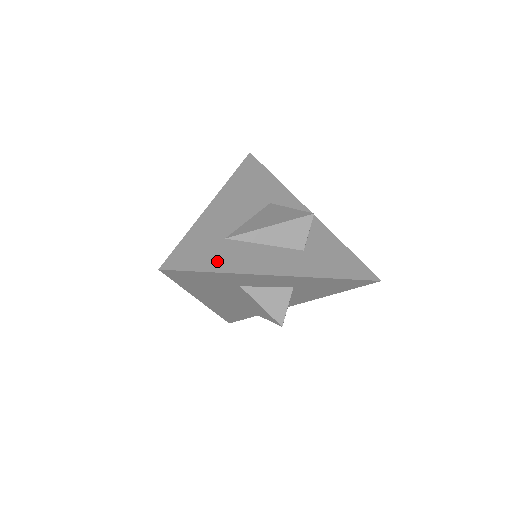
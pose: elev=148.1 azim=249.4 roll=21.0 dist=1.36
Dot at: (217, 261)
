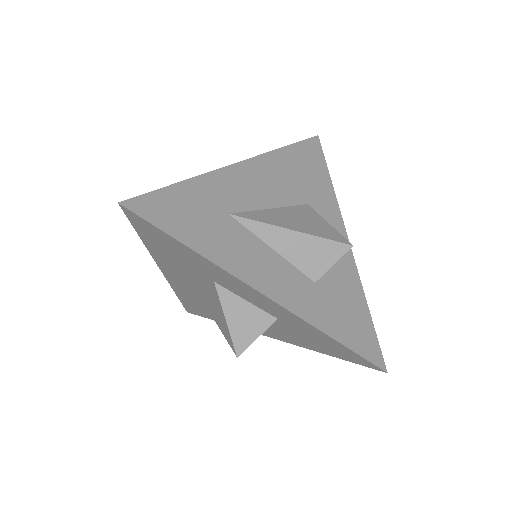
Dot at: (201, 235)
